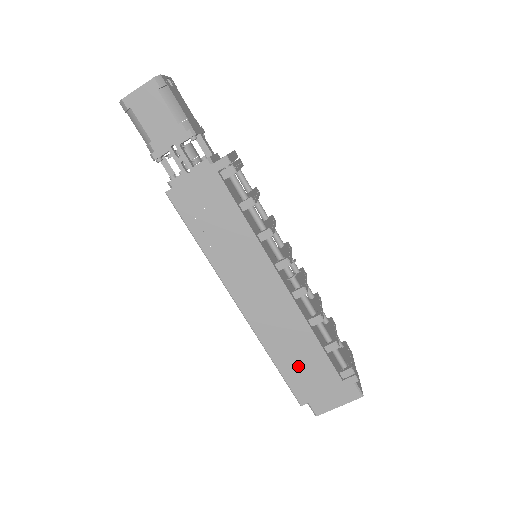
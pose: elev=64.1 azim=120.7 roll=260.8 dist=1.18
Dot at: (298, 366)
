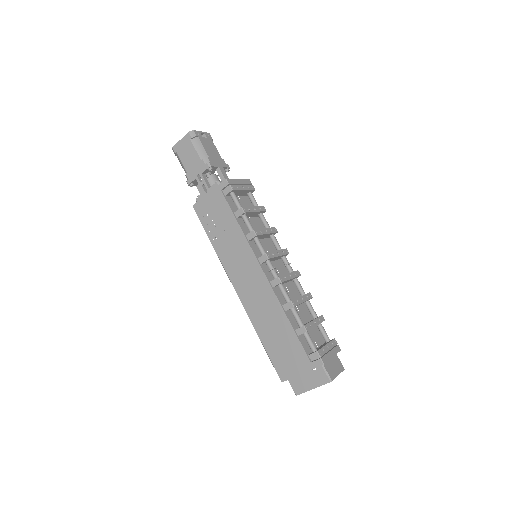
Dot at: (277, 345)
